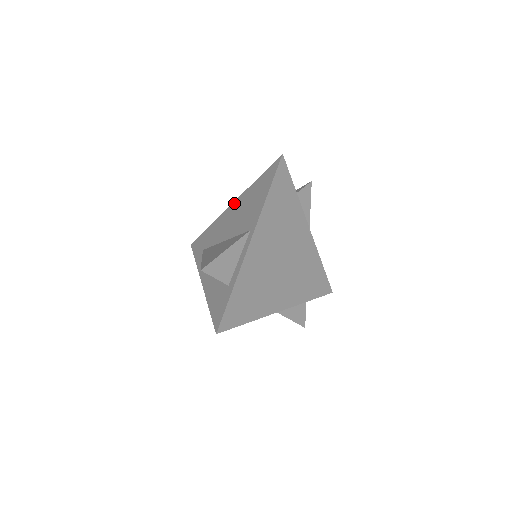
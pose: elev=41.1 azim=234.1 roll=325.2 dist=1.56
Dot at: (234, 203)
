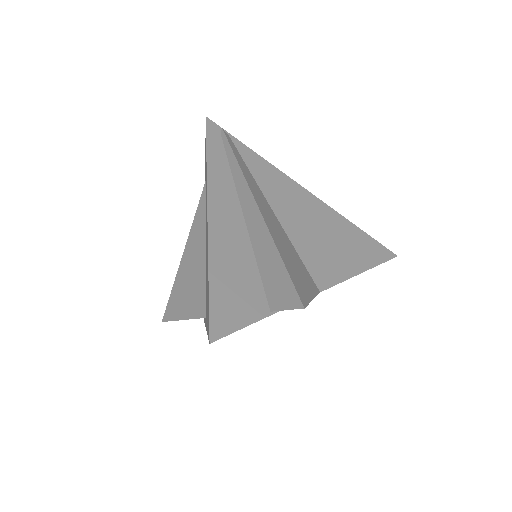
Dot at: occluded
